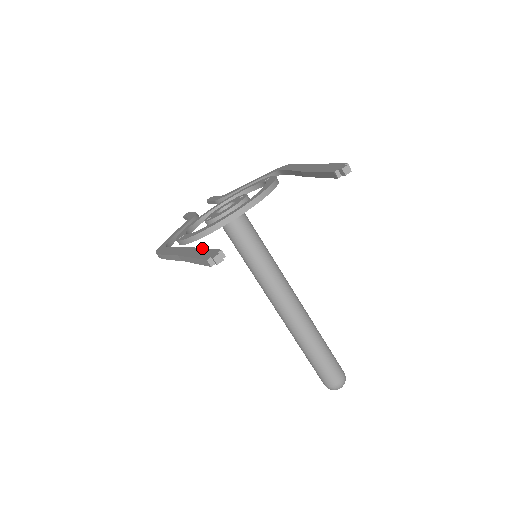
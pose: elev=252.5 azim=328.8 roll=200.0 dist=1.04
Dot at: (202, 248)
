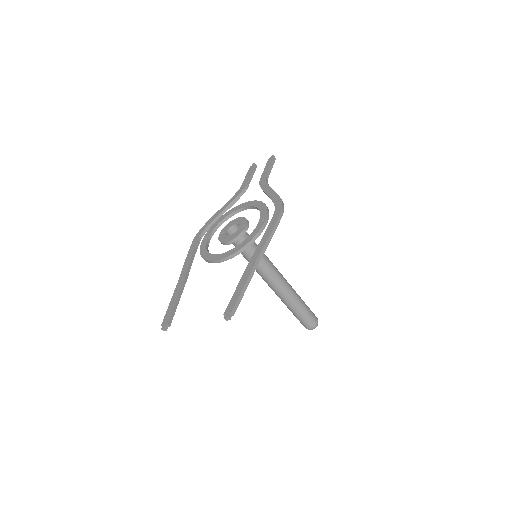
Dot at: (176, 299)
